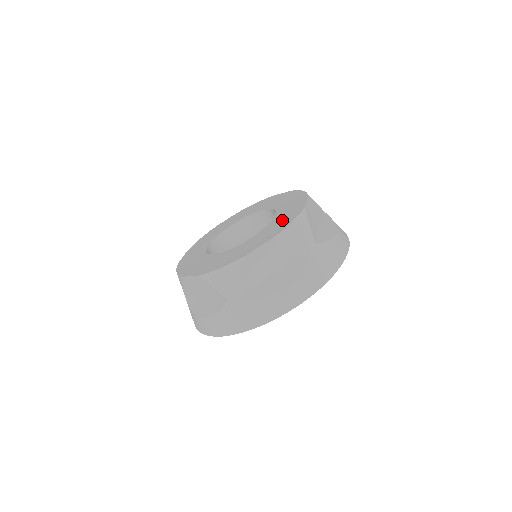
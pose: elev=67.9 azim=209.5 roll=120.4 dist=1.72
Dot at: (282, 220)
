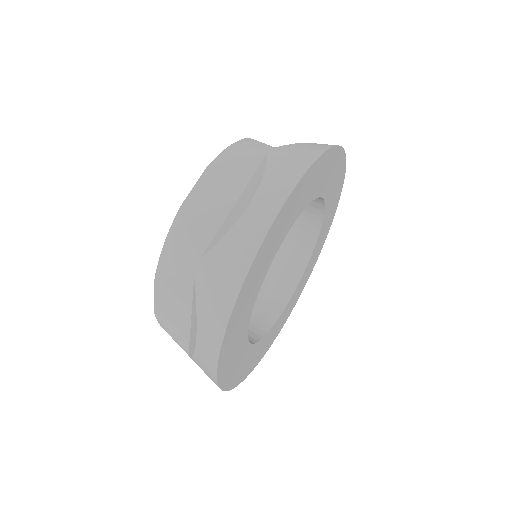
Dot at: occluded
